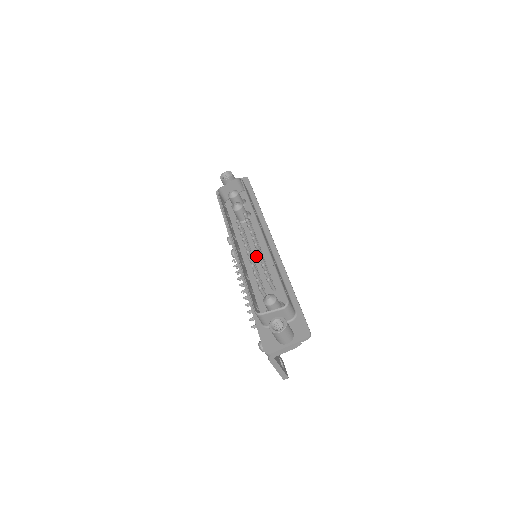
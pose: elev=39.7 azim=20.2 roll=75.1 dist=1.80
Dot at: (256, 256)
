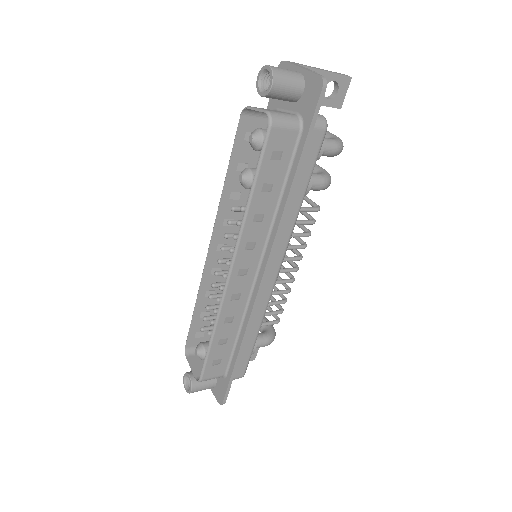
Dot at: occluded
